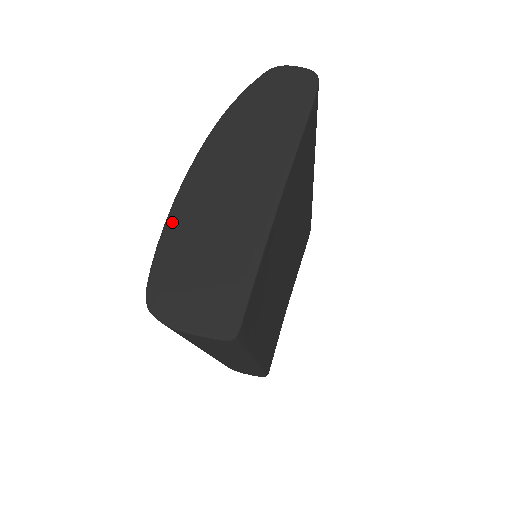
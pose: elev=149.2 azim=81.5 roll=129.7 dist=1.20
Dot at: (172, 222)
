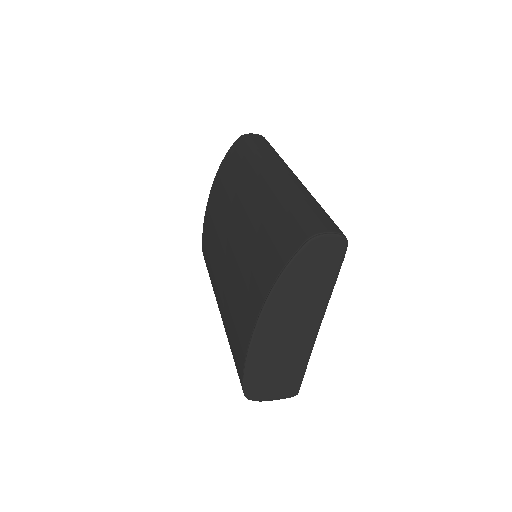
Dot at: (251, 359)
